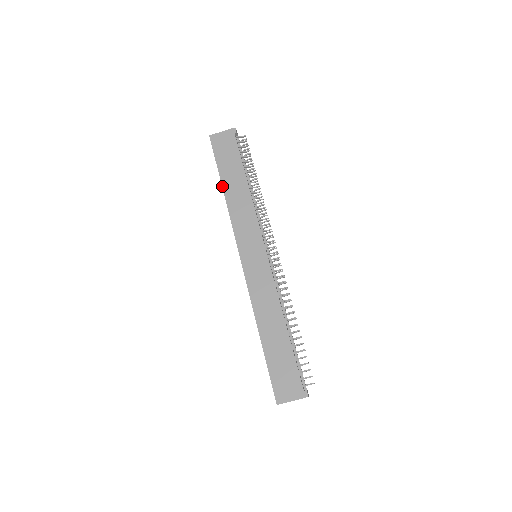
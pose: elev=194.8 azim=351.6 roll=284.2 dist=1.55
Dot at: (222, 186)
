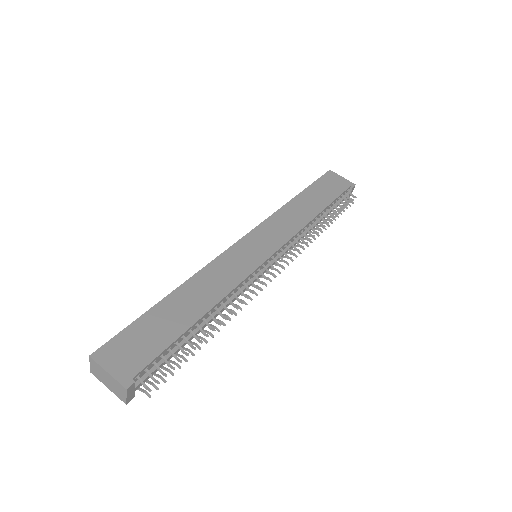
Dot at: (297, 195)
